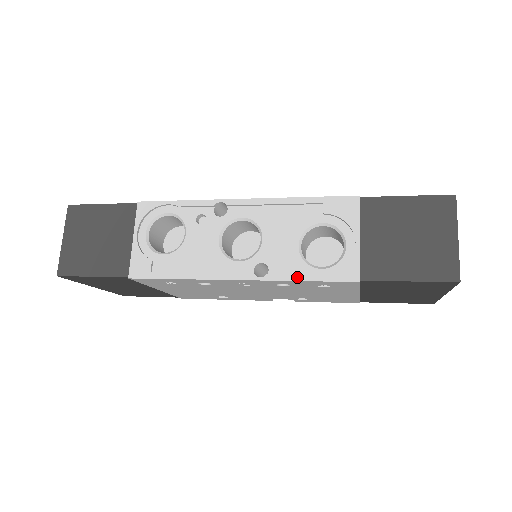
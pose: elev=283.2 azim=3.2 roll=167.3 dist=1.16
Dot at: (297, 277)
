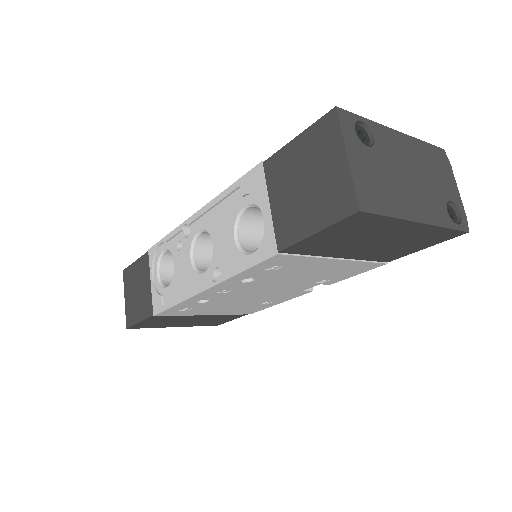
Dot at: (236, 270)
